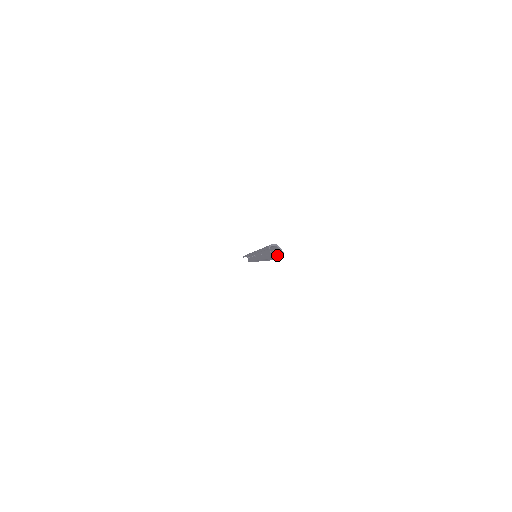
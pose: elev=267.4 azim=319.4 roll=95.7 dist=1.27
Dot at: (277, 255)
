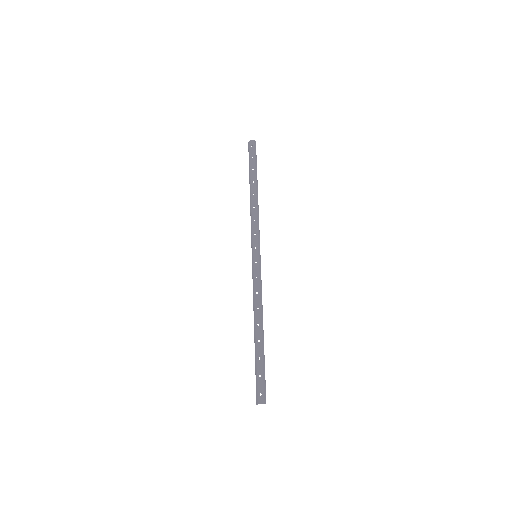
Dot at: (263, 385)
